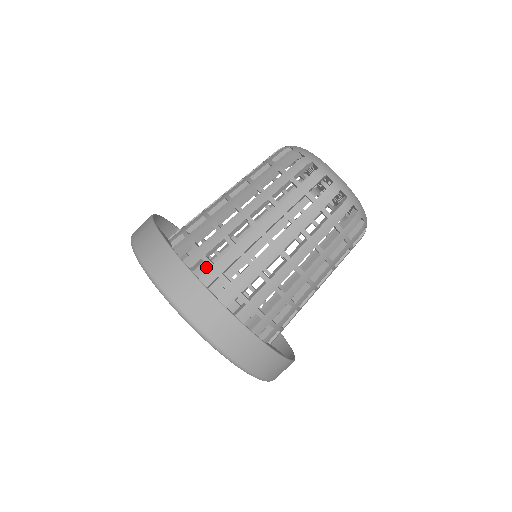
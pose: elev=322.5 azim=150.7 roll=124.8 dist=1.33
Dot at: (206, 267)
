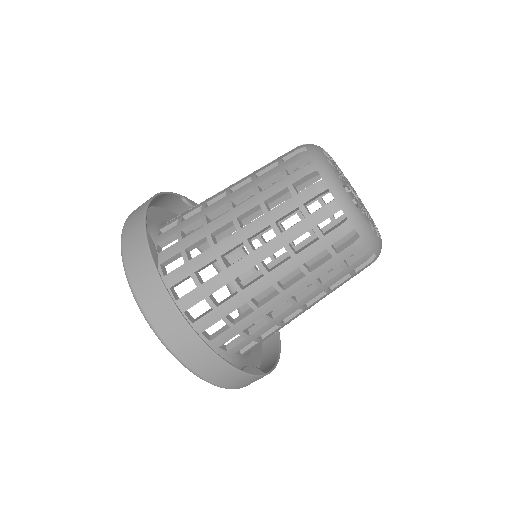
Dot at: occluded
